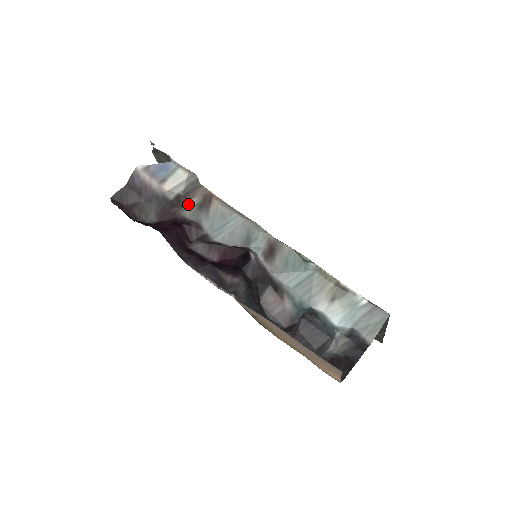
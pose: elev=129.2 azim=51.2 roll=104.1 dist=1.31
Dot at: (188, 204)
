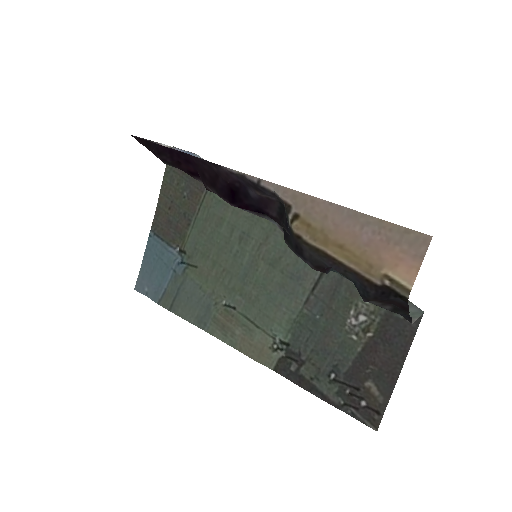
Dot at: occluded
